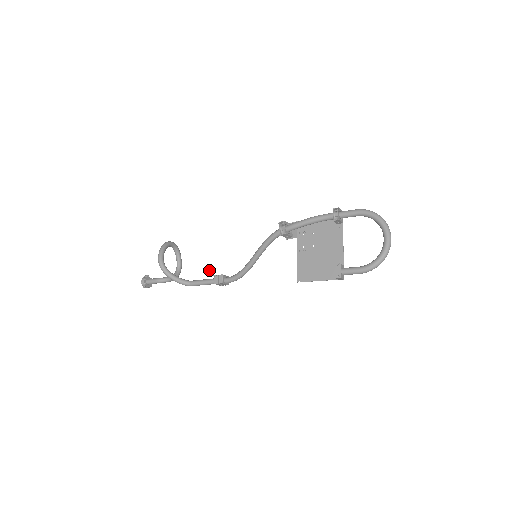
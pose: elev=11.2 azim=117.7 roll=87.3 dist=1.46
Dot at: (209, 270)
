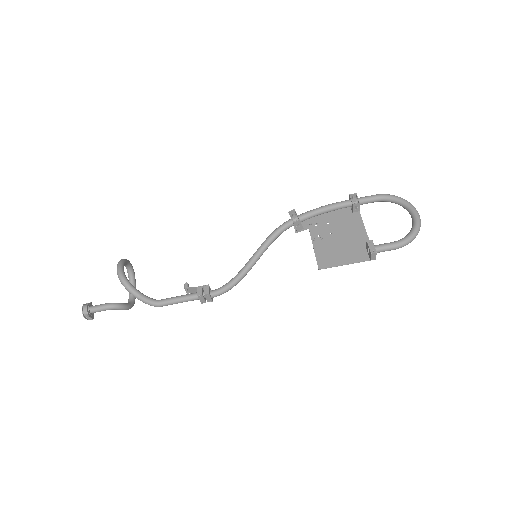
Dot at: occluded
